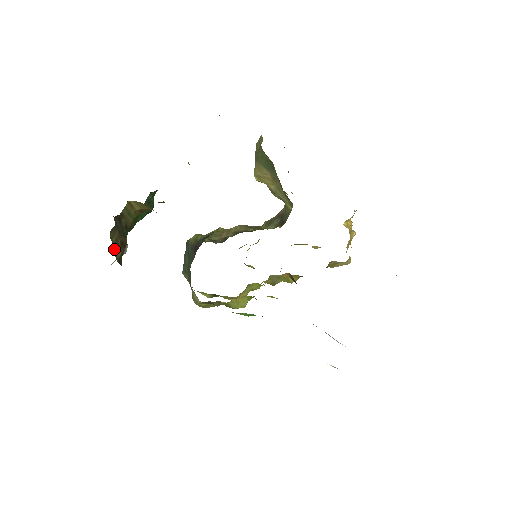
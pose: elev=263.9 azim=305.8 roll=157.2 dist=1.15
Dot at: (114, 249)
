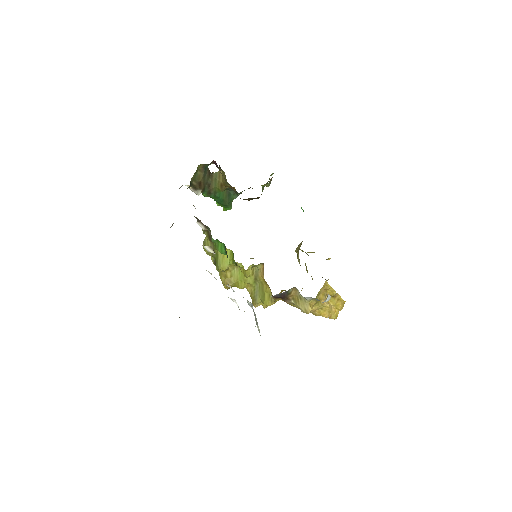
Dot at: (195, 176)
